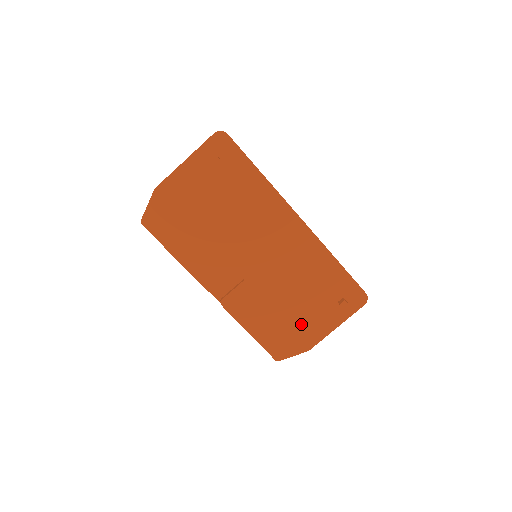
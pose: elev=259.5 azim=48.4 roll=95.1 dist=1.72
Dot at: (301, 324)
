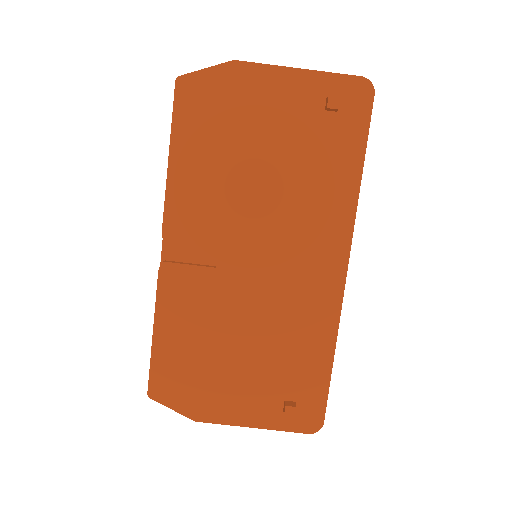
Dot at: (220, 383)
